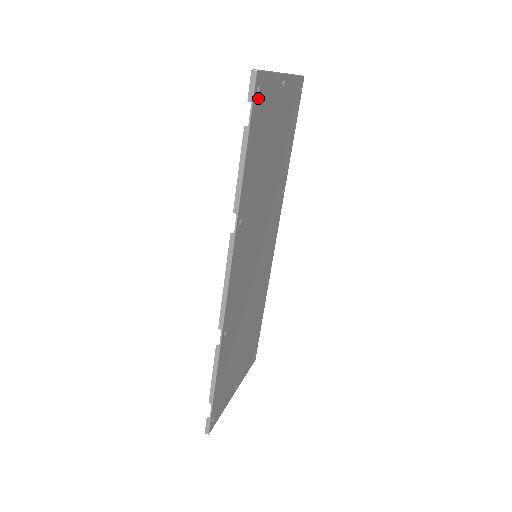
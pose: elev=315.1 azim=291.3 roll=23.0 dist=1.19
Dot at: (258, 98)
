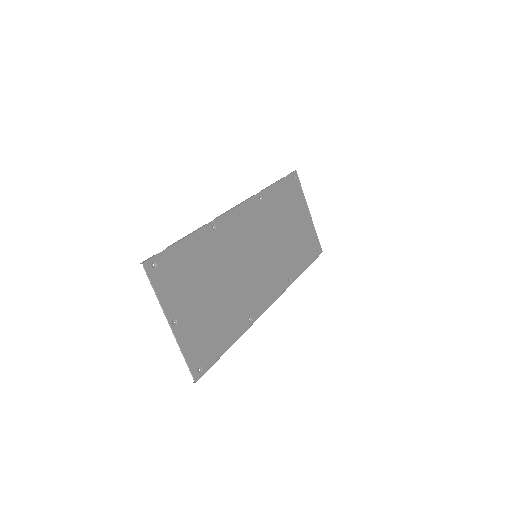
Dot at: (293, 181)
